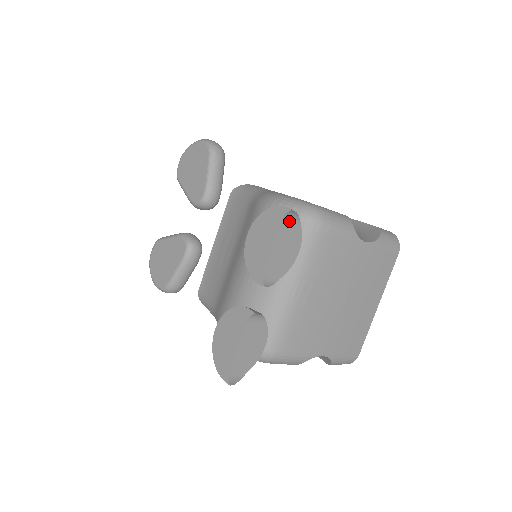
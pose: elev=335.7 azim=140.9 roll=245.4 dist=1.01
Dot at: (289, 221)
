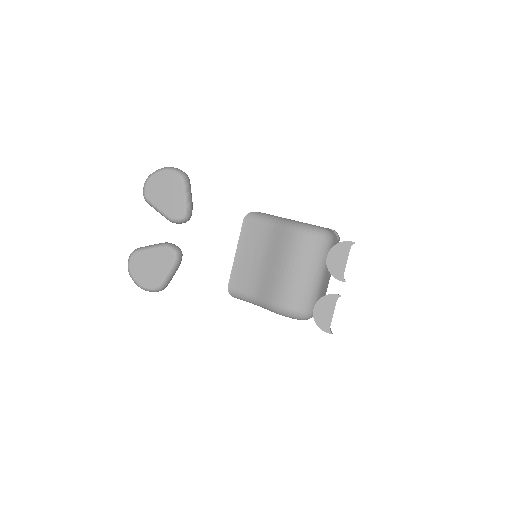
Dot at: (350, 247)
